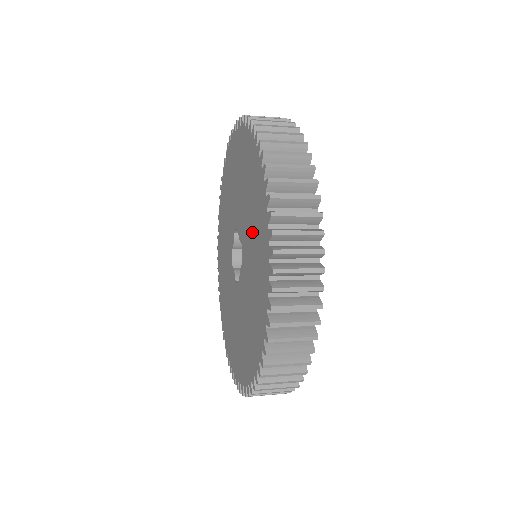
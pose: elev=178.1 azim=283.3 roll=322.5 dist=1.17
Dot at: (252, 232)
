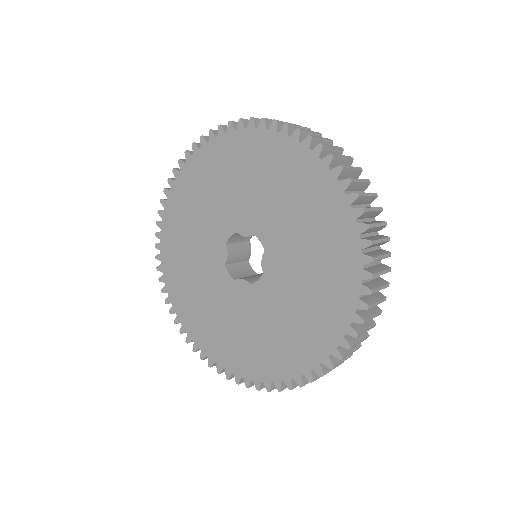
Dot at: (292, 313)
